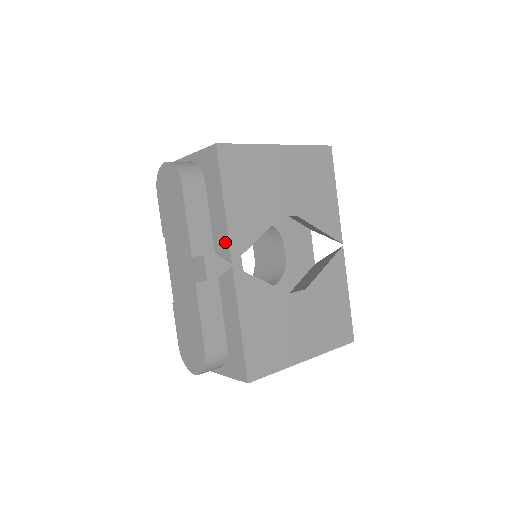
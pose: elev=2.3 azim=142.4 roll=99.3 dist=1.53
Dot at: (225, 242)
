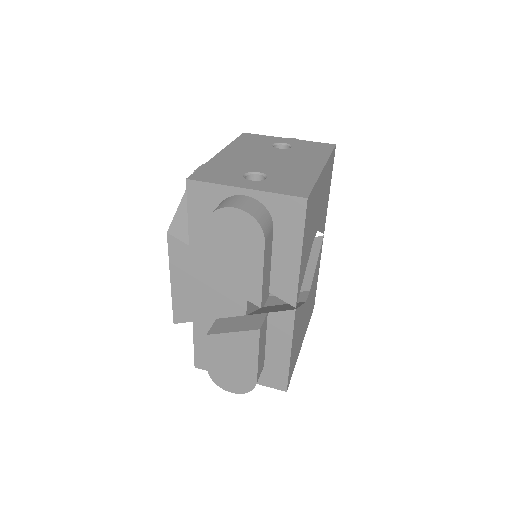
Dot at: (291, 288)
